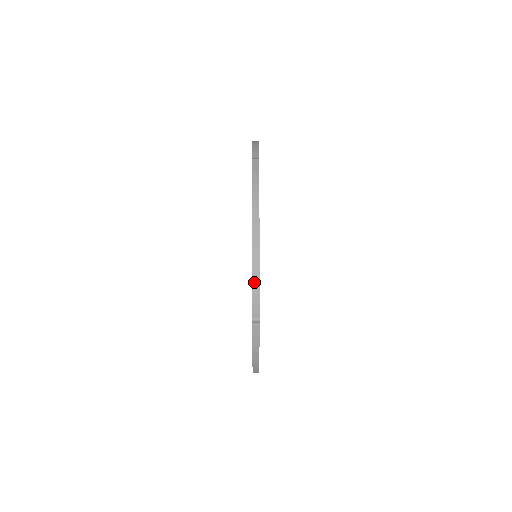
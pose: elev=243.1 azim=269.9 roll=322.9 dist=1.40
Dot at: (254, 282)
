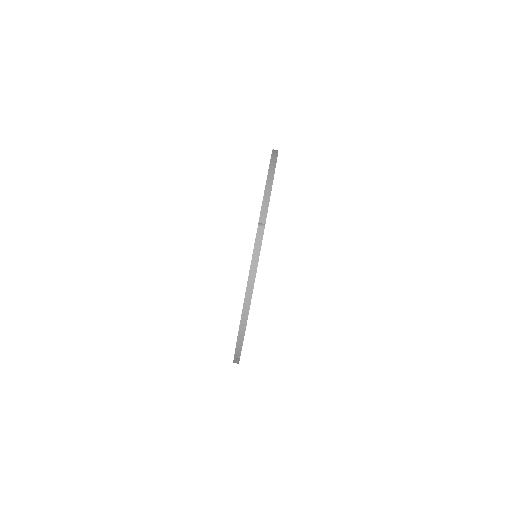
Dot at: (266, 193)
